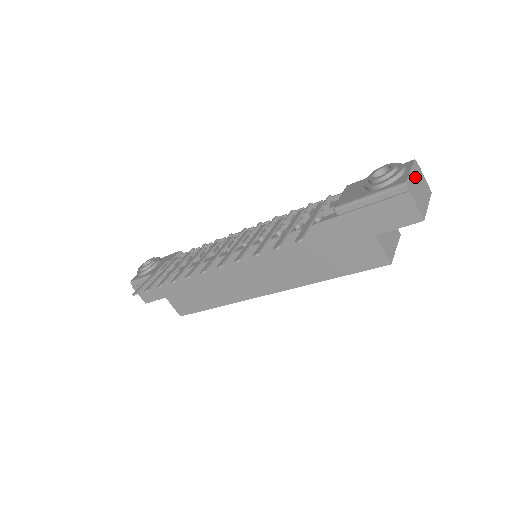
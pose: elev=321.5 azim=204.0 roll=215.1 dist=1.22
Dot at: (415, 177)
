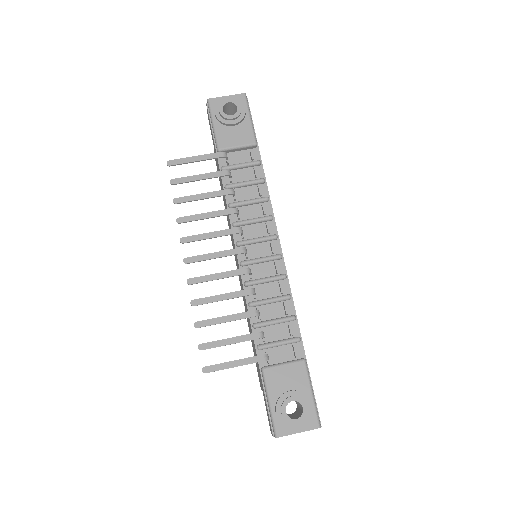
Dot at: (300, 431)
